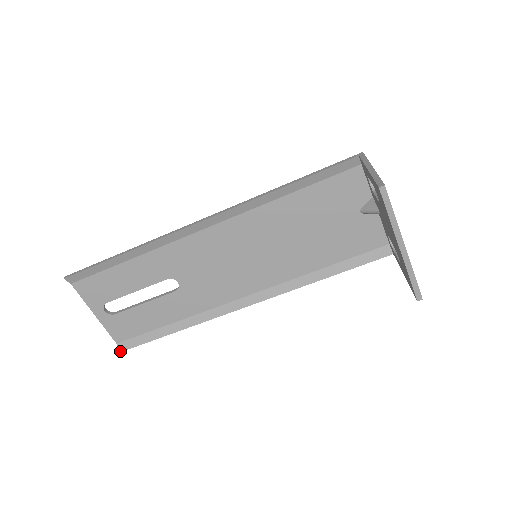
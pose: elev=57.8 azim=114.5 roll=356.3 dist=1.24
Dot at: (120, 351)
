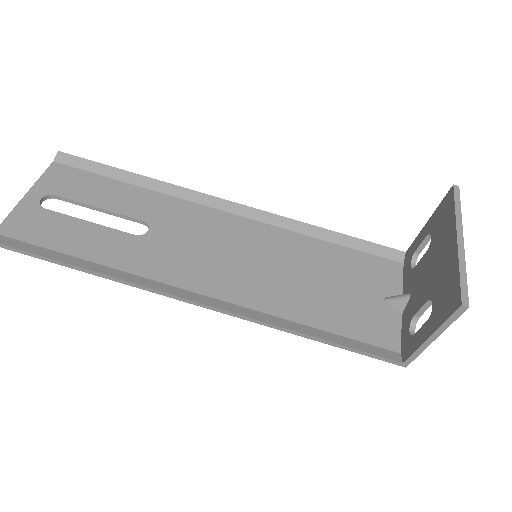
Dot at: out of frame
